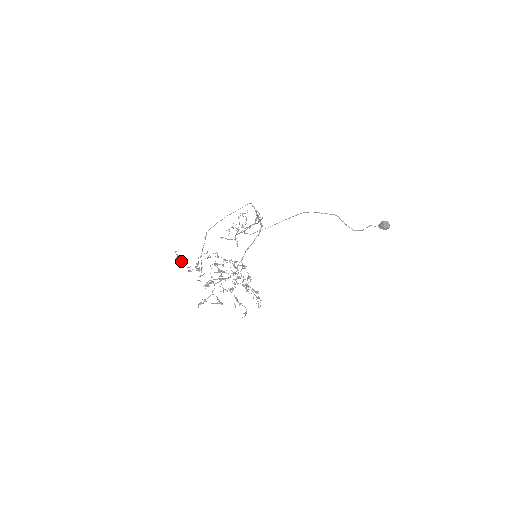
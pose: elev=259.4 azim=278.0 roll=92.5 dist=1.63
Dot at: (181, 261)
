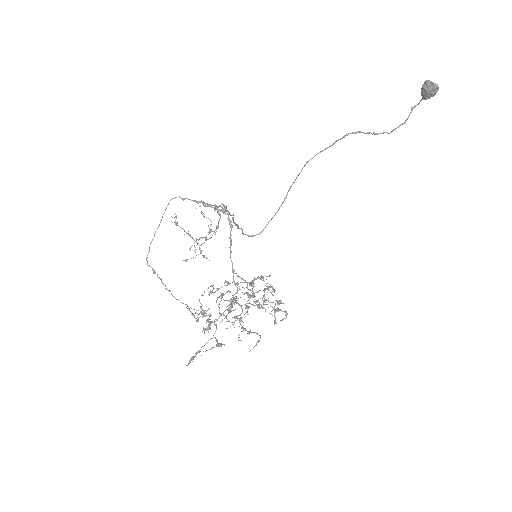
Dot at: (192, 314)
